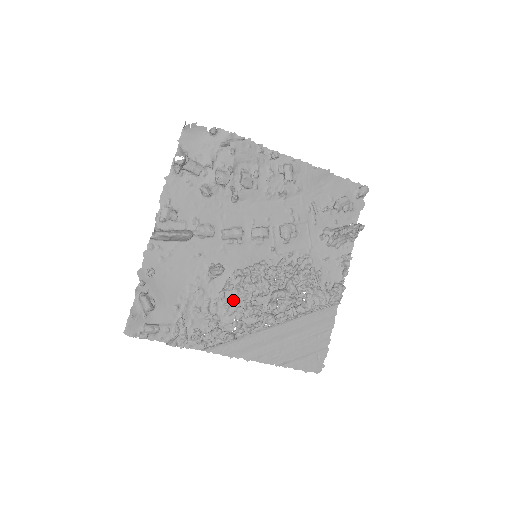
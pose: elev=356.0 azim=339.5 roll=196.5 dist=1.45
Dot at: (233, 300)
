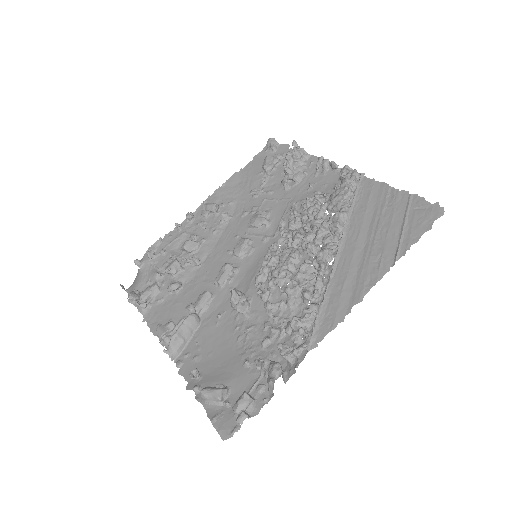
Dot at: (283, 295)
